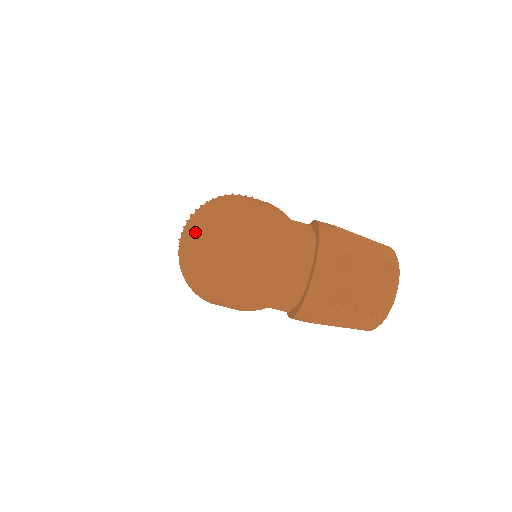
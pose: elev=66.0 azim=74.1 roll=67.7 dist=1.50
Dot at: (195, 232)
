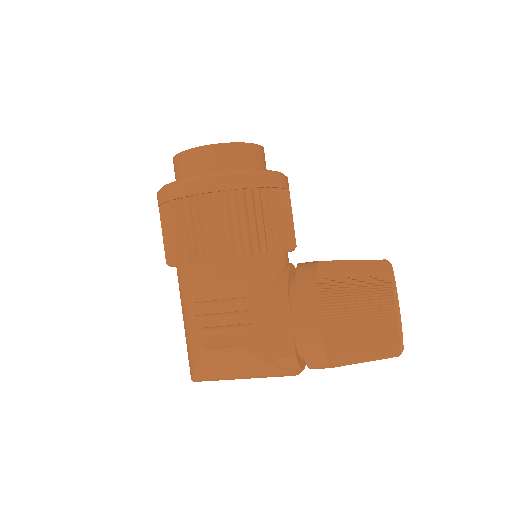
Dot at: occluded
